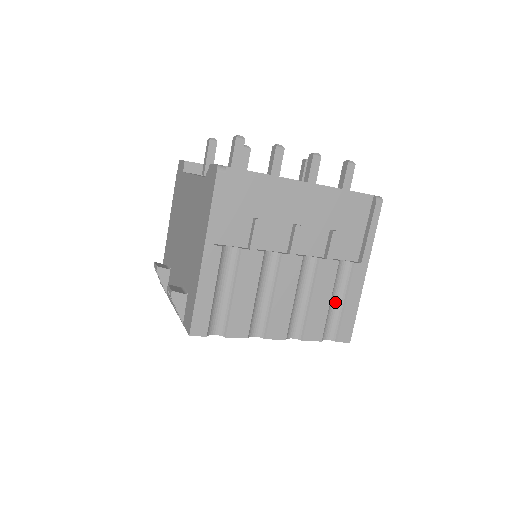
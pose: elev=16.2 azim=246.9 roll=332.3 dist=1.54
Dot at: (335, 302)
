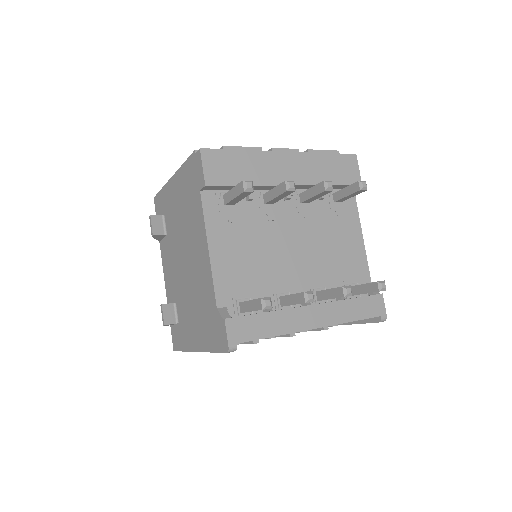
Dot at: occluded
